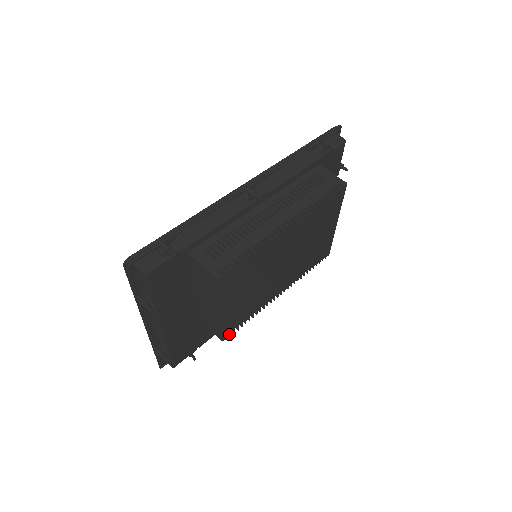
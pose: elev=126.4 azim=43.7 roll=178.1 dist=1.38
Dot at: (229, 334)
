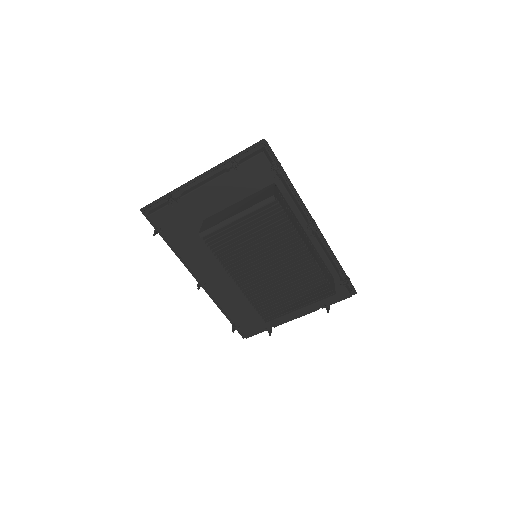
Dot at: (205, 239)
